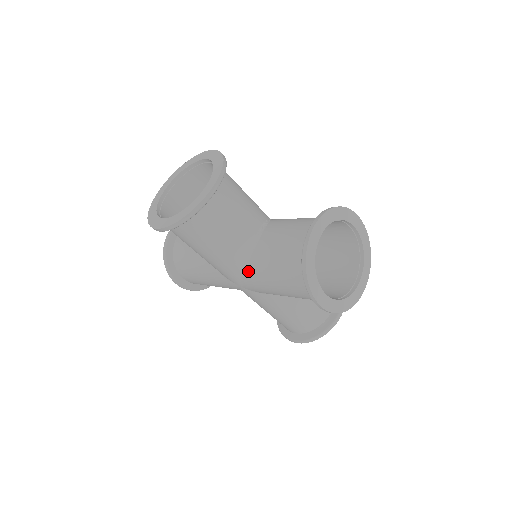
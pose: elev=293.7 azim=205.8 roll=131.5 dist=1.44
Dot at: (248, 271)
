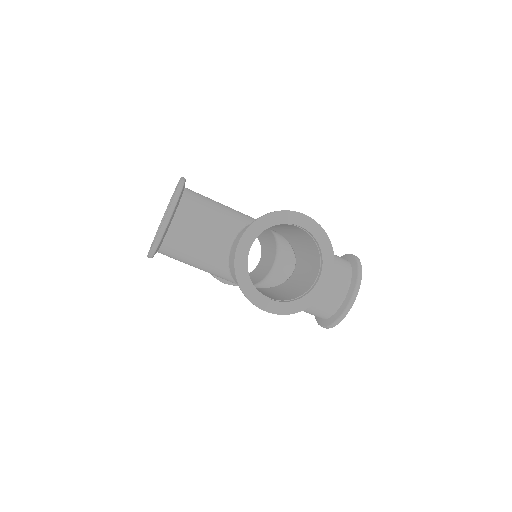
Dot at: occluded
